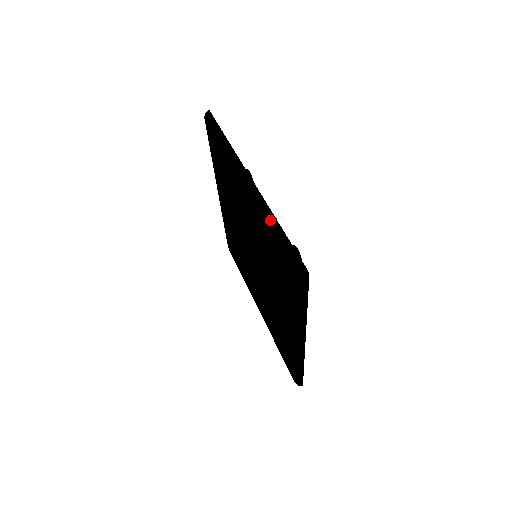
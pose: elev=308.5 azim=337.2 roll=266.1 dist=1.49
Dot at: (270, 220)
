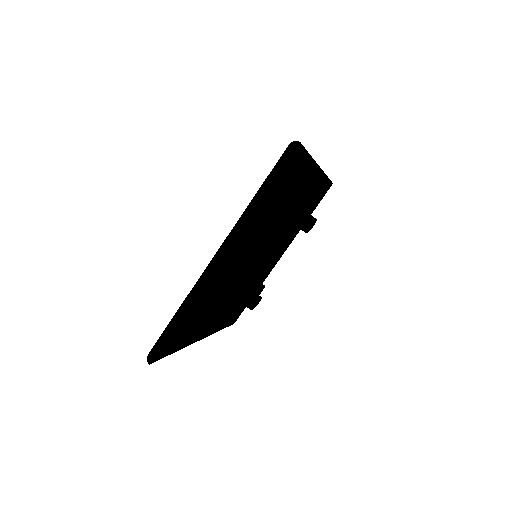
Dot at: (182, 306)
